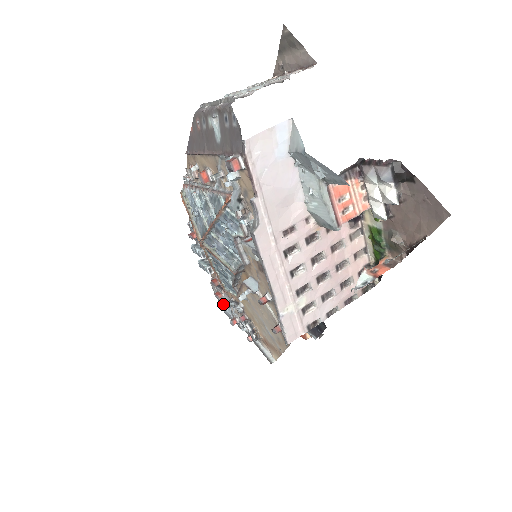
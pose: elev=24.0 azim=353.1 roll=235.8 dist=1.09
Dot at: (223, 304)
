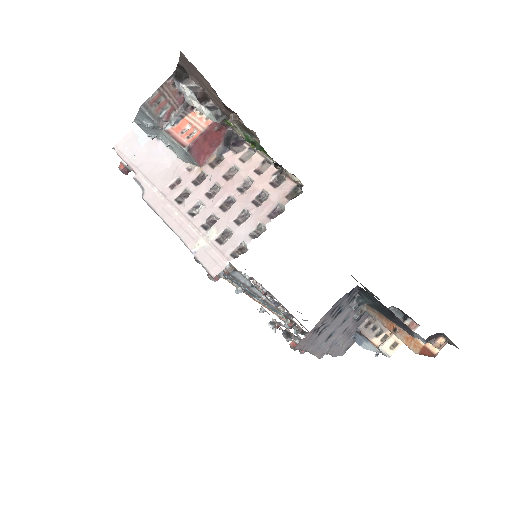
Dot at: occluded
